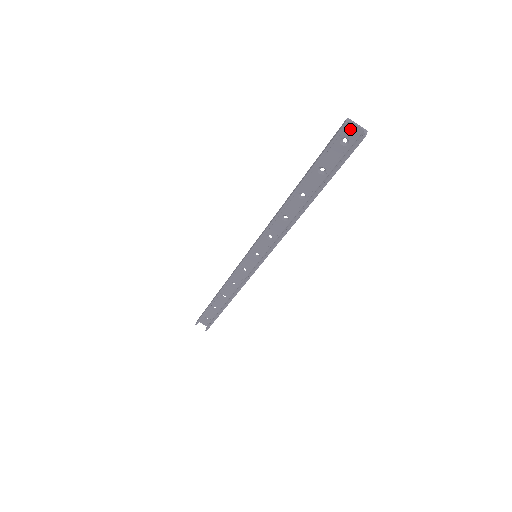
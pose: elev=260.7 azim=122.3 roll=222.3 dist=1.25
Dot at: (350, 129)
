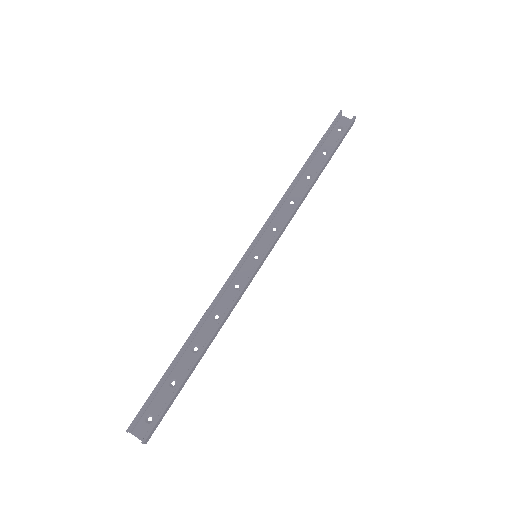
Dot at: (343, 121)
